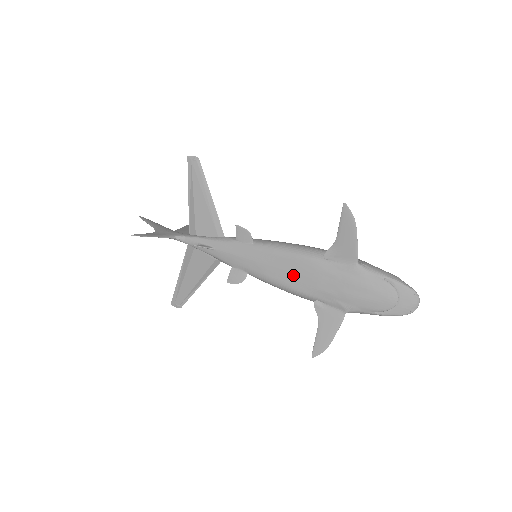
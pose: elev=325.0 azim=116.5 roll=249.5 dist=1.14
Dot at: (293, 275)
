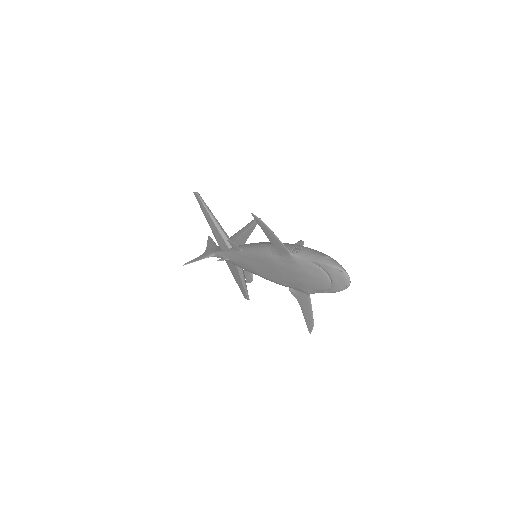
Dot at: (268, 271)
